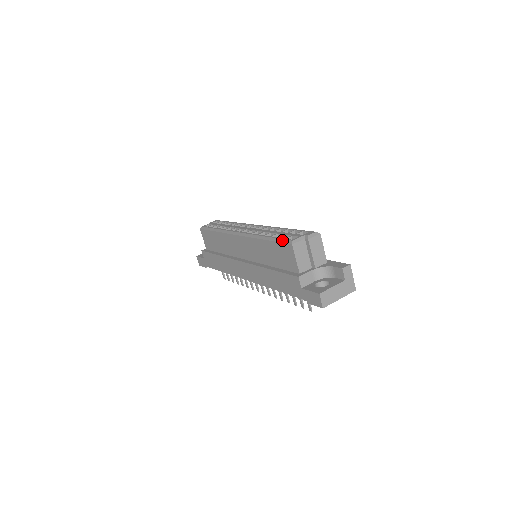
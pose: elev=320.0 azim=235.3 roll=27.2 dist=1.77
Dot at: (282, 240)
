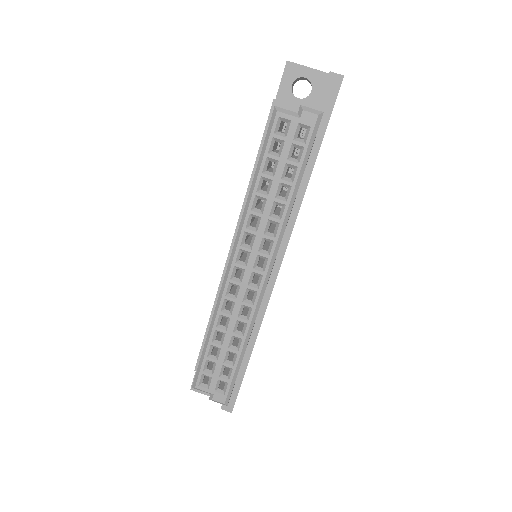
Dot at: (199, 370)
